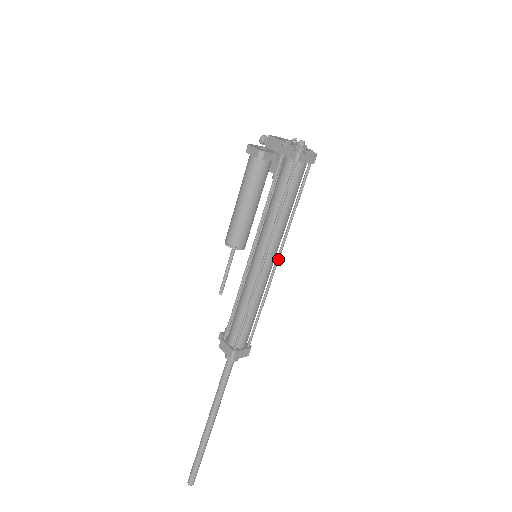
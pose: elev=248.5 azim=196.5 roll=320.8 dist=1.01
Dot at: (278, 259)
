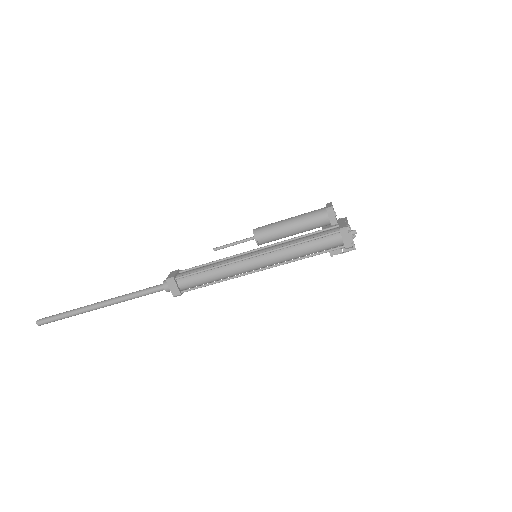
Dot at: (262, 269)
